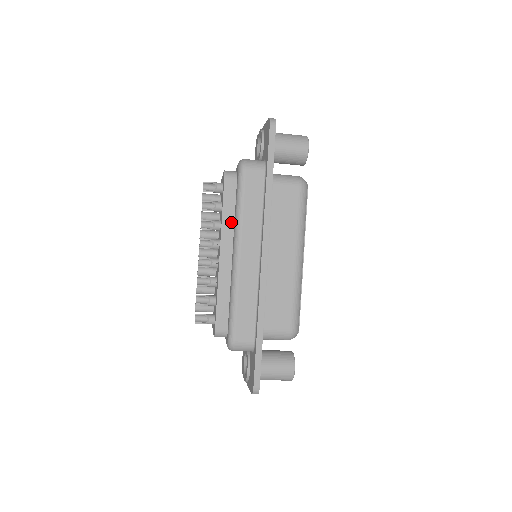
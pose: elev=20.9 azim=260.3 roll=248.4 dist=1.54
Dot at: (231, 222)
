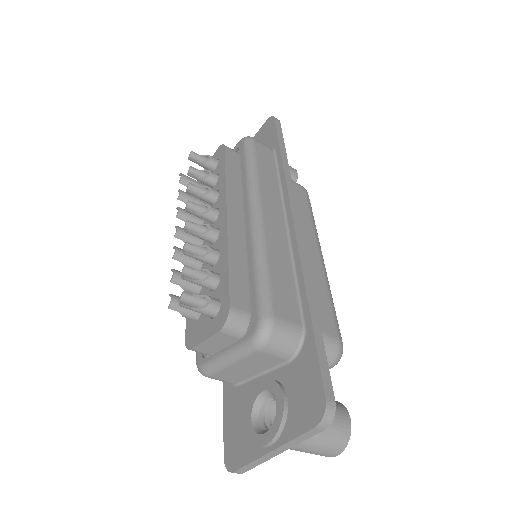
Dot at: (237, 187)
